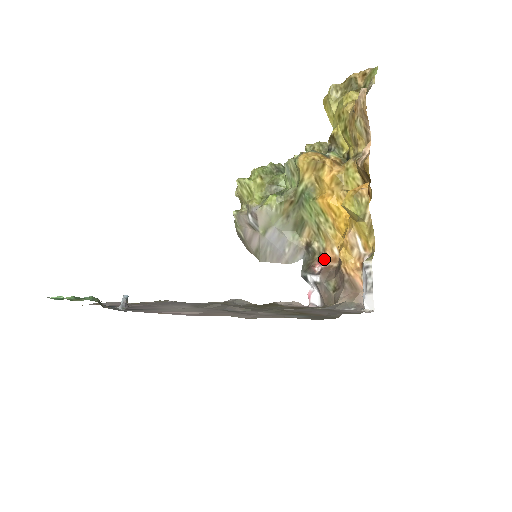
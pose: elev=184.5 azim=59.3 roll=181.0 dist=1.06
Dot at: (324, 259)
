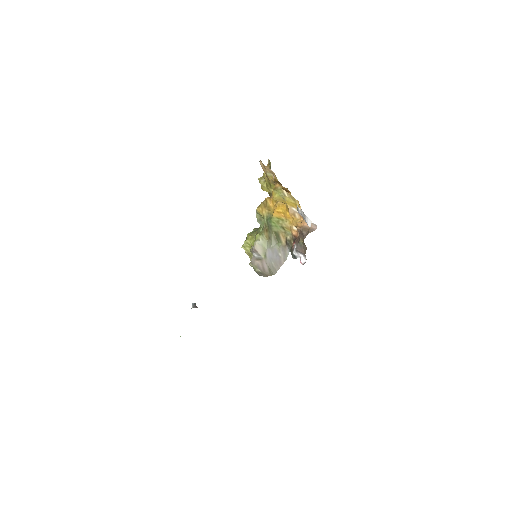
Dot at: (295, 239)
